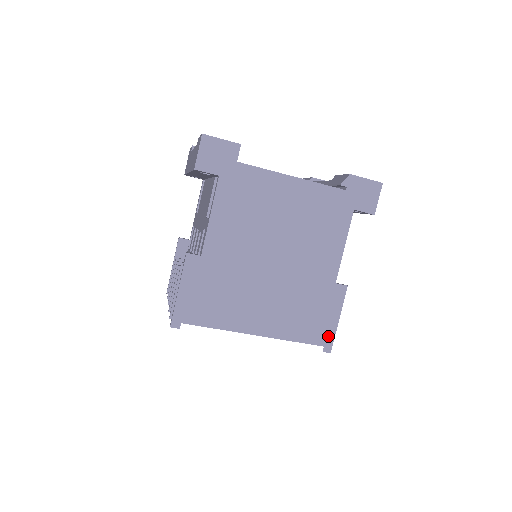
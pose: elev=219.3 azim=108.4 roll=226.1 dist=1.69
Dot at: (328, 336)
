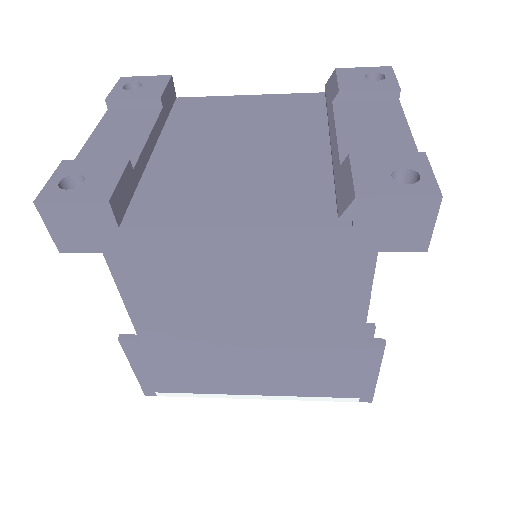
Dot at: (364, 390)
